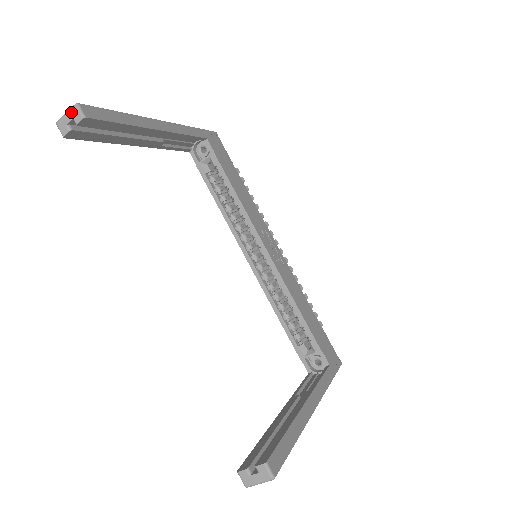
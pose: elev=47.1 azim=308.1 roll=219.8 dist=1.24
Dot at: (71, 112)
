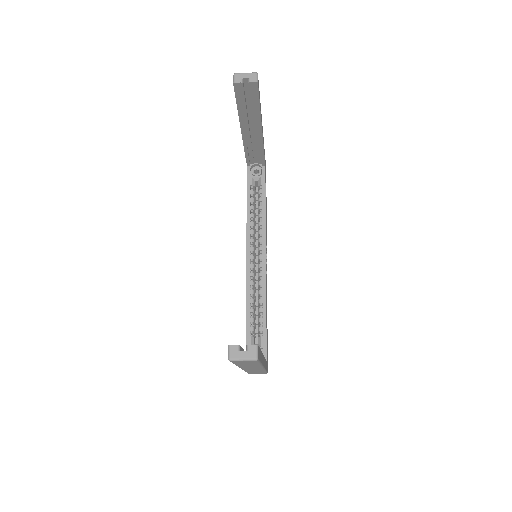
Dot at: (250, 74)
